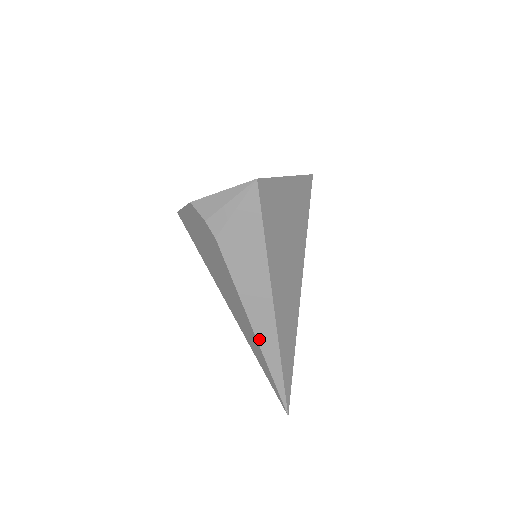
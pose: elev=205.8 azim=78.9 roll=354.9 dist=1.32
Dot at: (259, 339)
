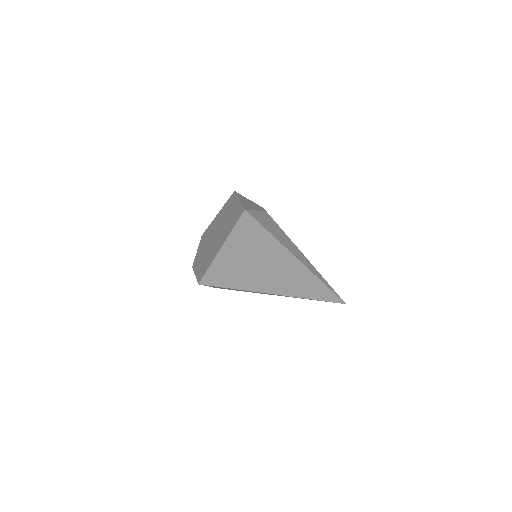
Dot at: occluded
